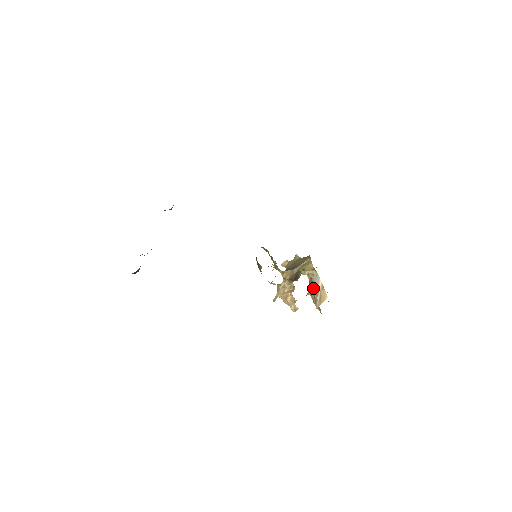
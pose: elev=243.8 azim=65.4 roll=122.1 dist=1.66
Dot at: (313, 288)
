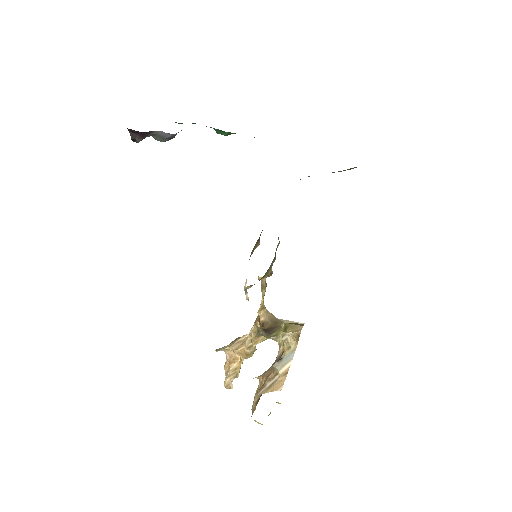
Dot at: (275, 364)
